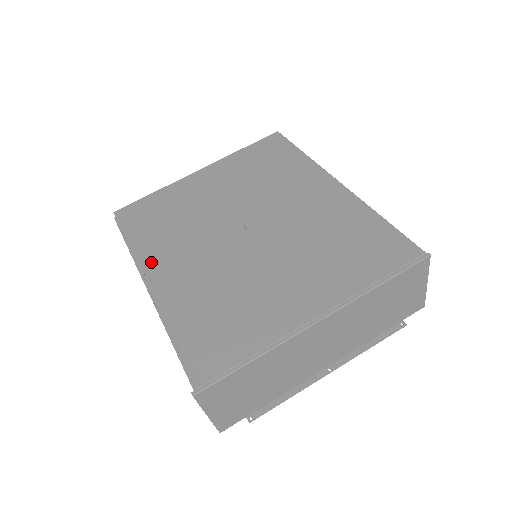
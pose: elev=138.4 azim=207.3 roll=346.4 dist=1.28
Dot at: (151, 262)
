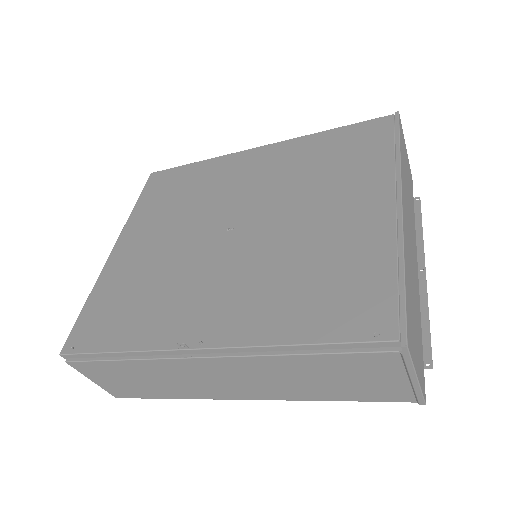
Dot at: (176, 333)
